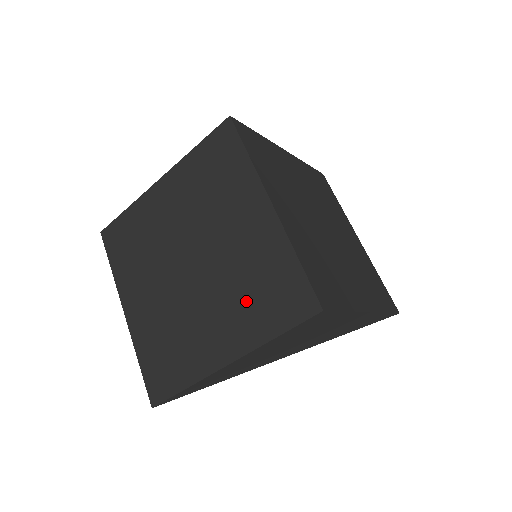
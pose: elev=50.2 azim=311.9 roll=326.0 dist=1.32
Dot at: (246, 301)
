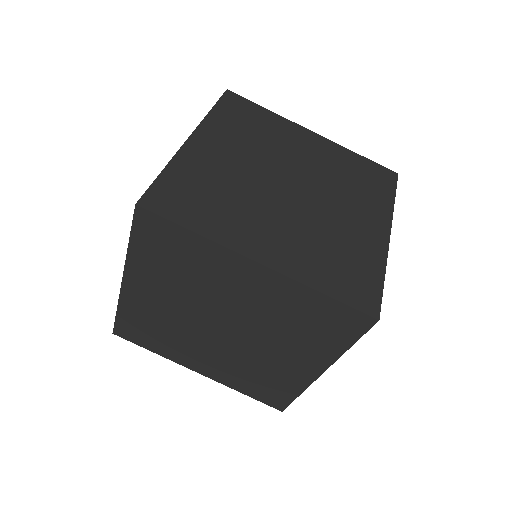
Dot at: (301, 335)
